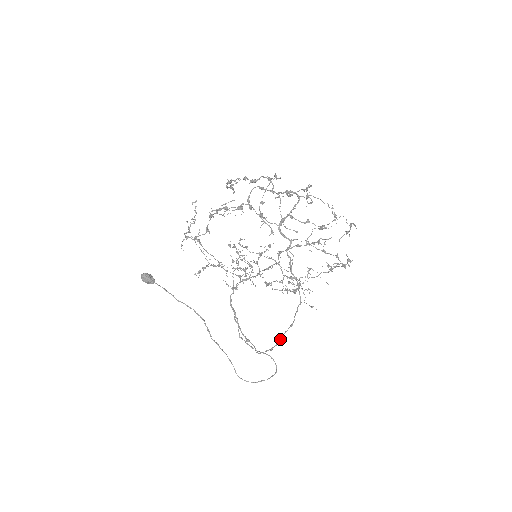
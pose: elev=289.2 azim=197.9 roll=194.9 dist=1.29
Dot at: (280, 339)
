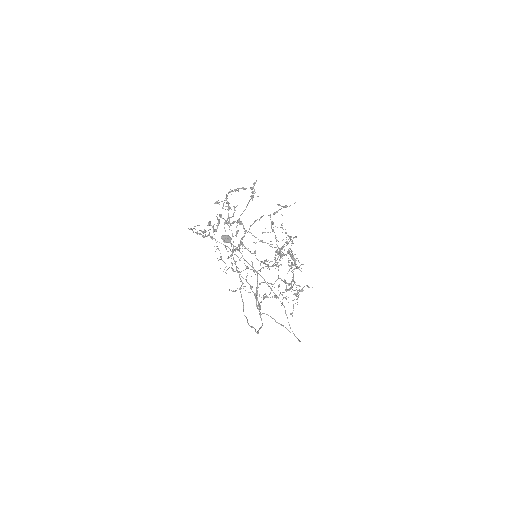
Dot at: (255, 330)
